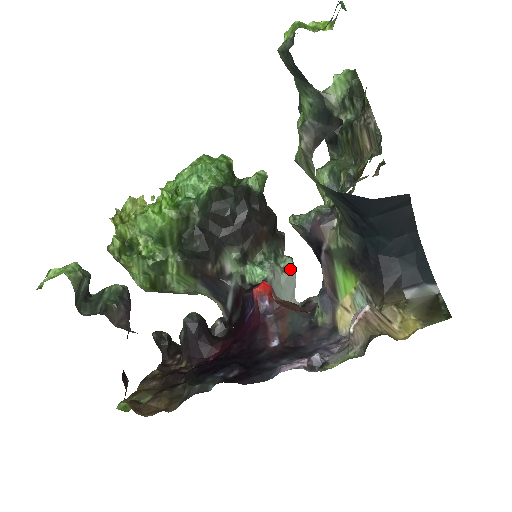
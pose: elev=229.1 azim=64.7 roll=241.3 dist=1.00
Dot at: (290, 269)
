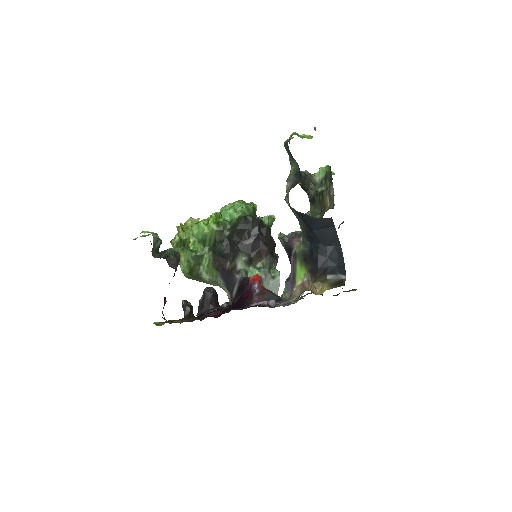
Dot at: (277, 278)
